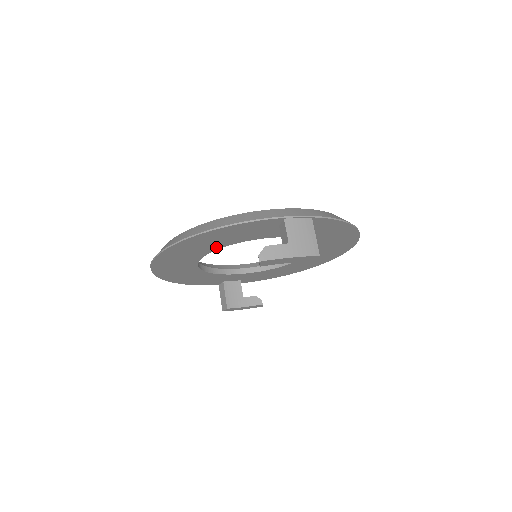
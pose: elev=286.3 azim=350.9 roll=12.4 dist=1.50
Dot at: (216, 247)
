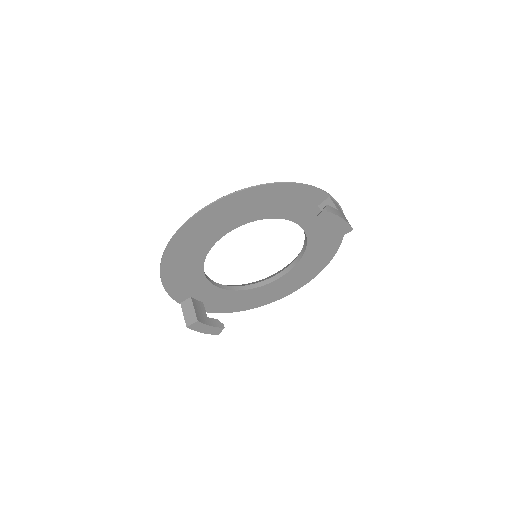
Dot at: (258, 216)
